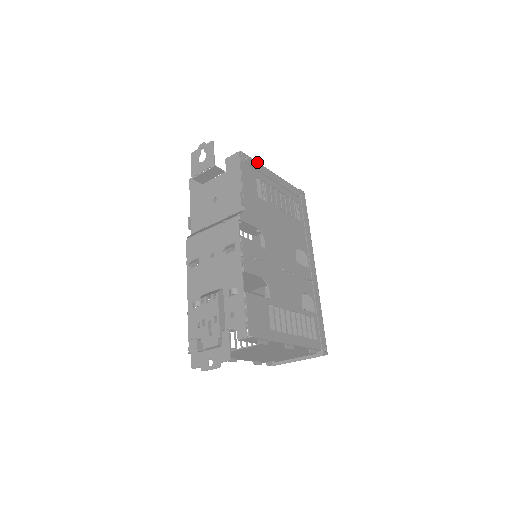
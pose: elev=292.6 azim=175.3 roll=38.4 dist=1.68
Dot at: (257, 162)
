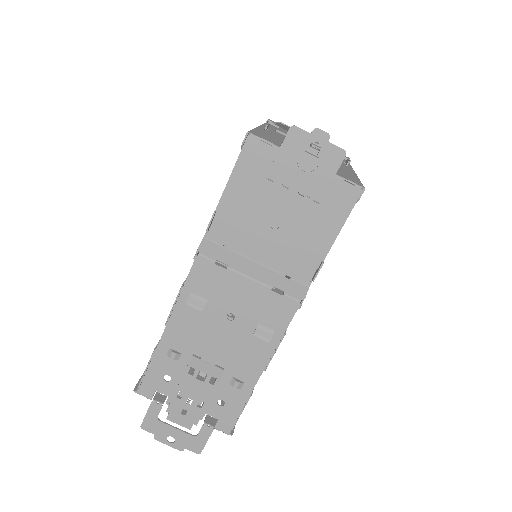
Dot at: occluded
